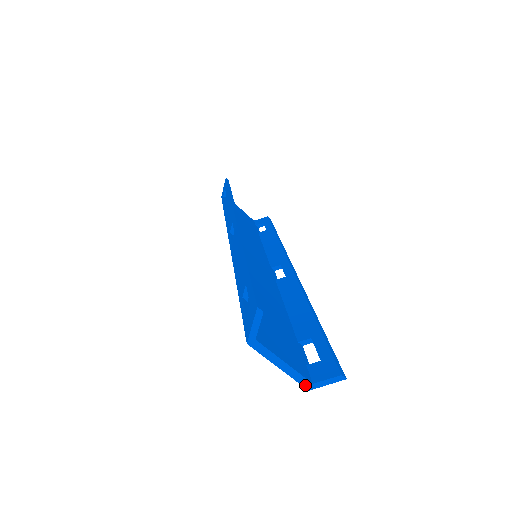
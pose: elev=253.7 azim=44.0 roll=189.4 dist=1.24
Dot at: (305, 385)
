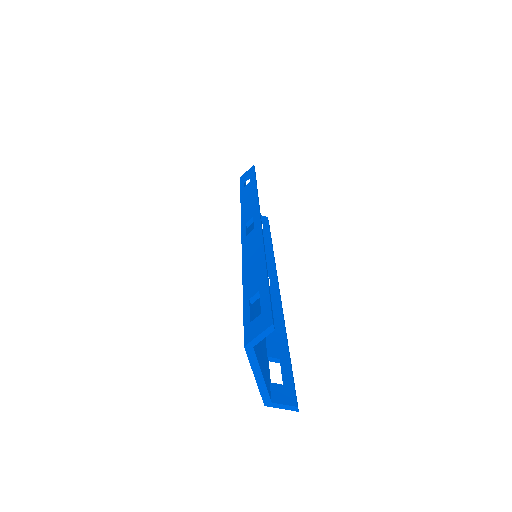
Dot at: (265, 400)
